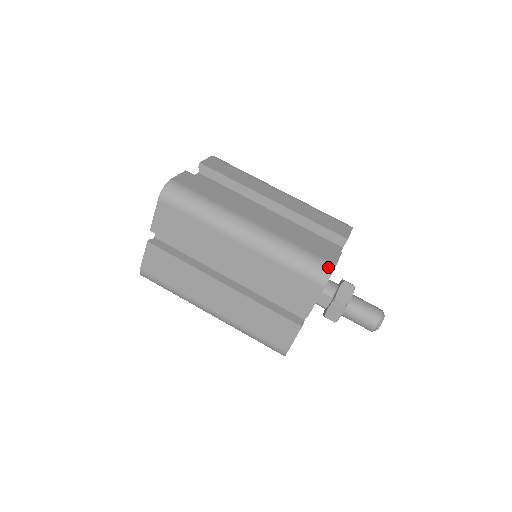
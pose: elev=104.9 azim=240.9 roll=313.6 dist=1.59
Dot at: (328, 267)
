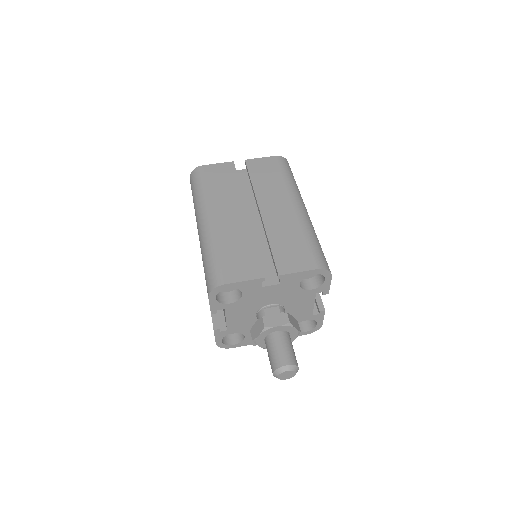
Dot at: occluded
